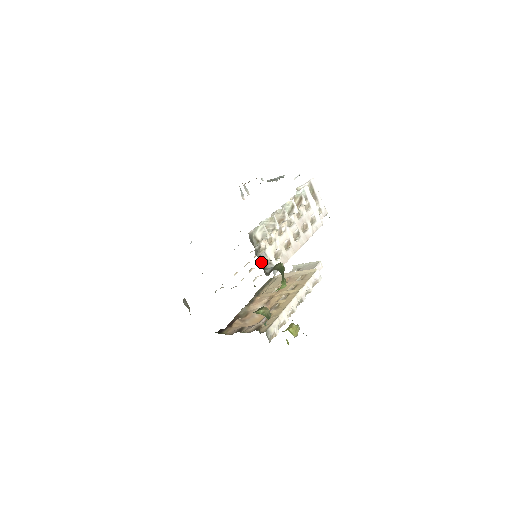
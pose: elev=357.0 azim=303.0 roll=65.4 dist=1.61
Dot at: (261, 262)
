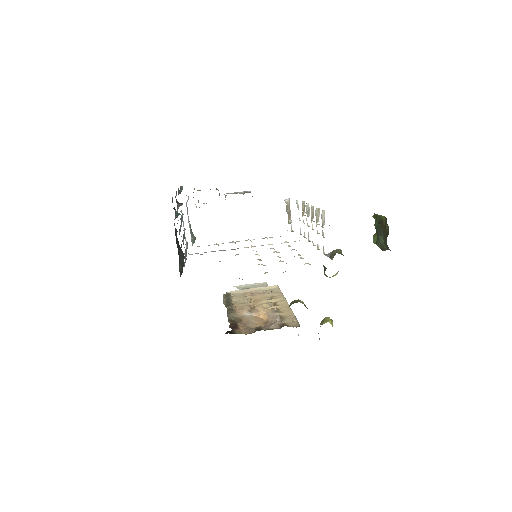
Dot at: occluded
